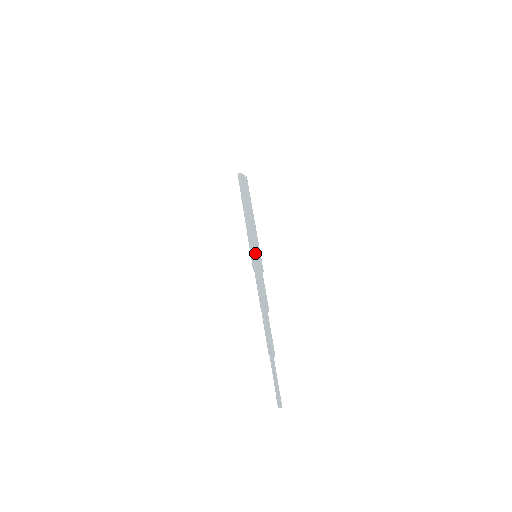
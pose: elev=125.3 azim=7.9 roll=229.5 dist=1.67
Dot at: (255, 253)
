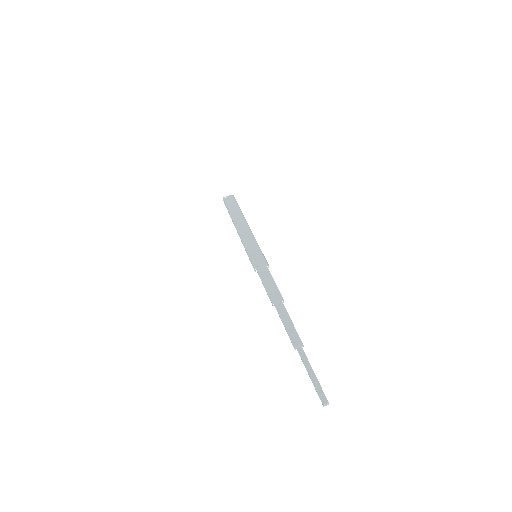
Dot at: (252, 254)
